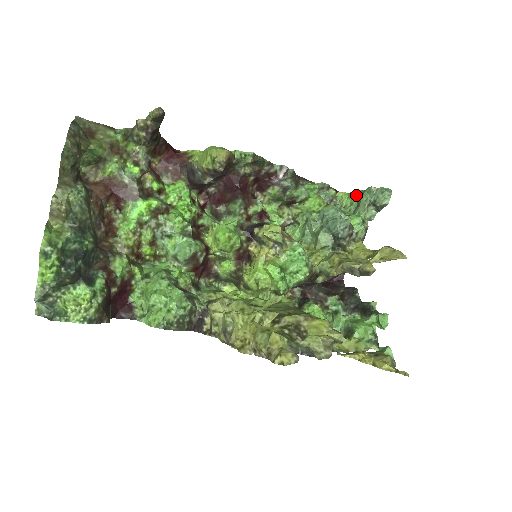
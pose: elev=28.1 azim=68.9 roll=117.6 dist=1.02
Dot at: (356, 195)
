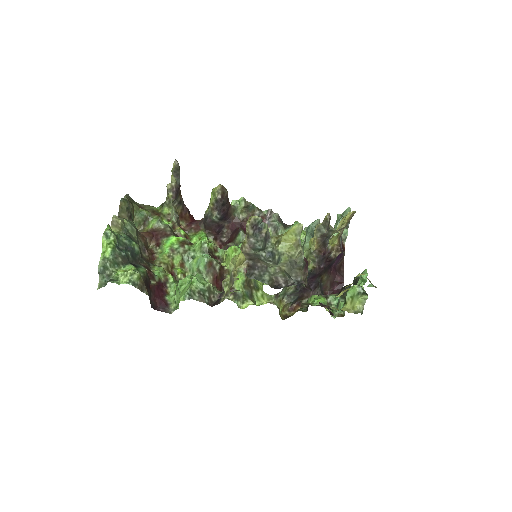
Dot at: occluded
